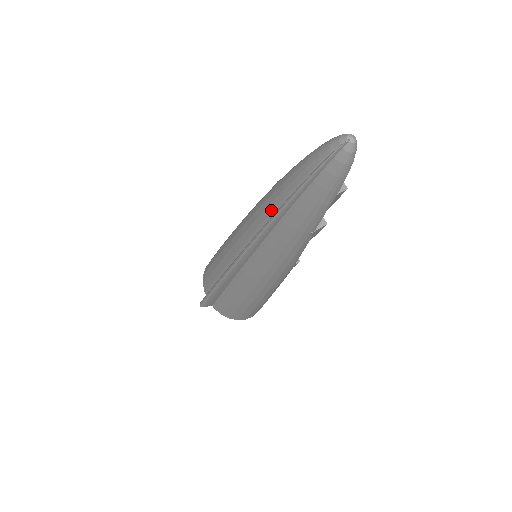
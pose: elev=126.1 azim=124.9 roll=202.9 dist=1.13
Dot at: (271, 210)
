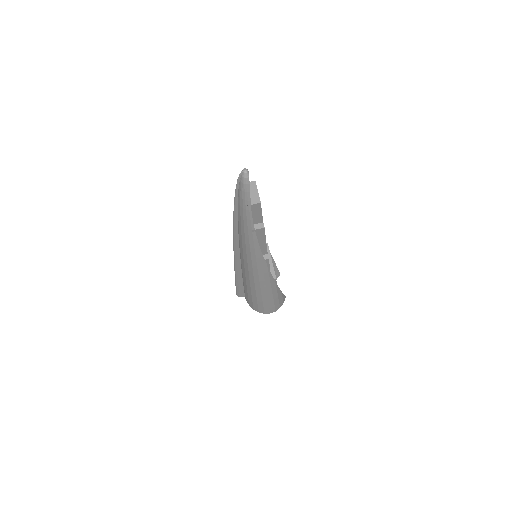
Dot at: occluded
